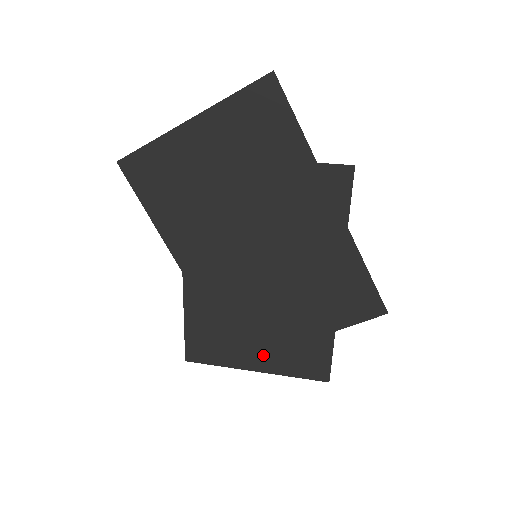
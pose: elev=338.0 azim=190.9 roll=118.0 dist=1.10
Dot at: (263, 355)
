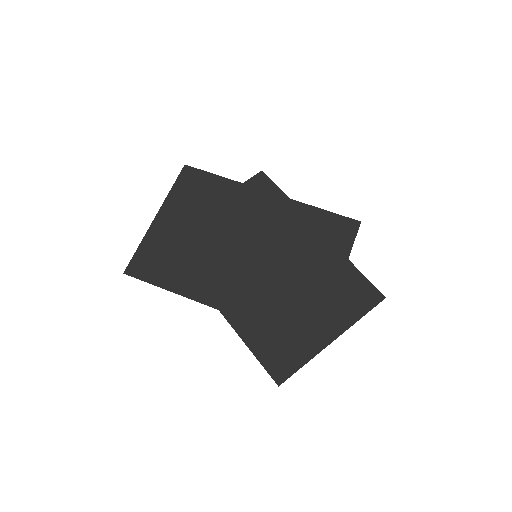
Dot at: (326, 321)
